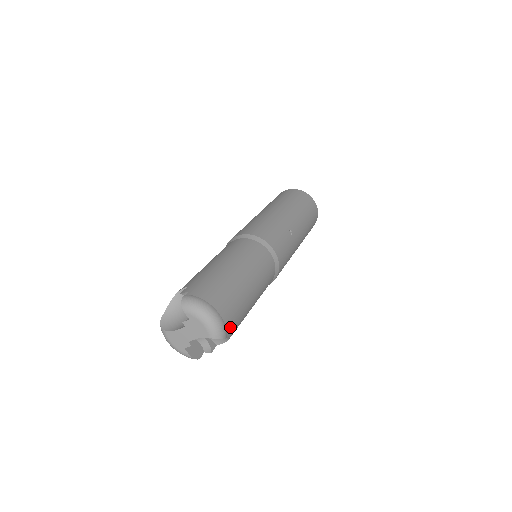
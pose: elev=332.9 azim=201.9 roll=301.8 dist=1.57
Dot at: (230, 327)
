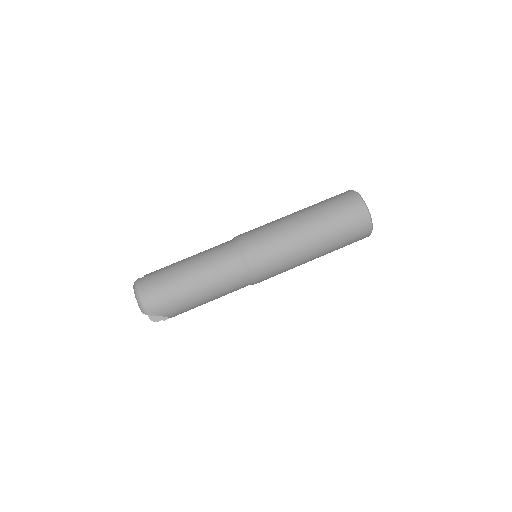
Dot at: (158, 309)
